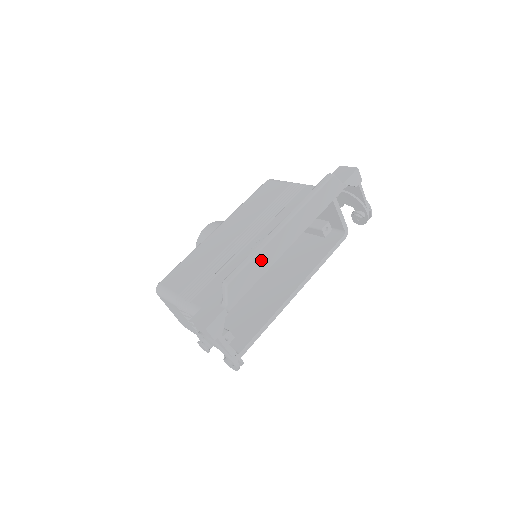
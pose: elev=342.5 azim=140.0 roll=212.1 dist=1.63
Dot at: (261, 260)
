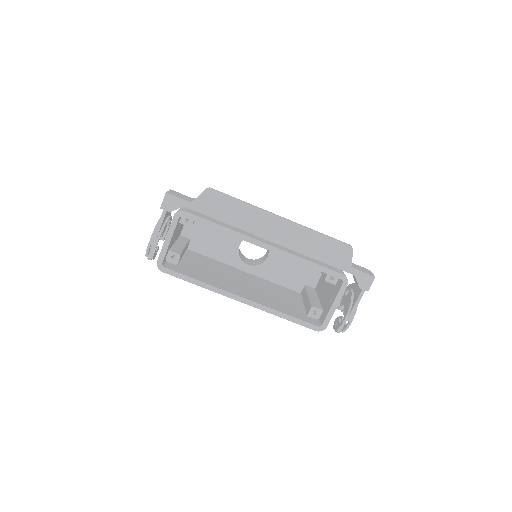
Dot at: (243, 214)
